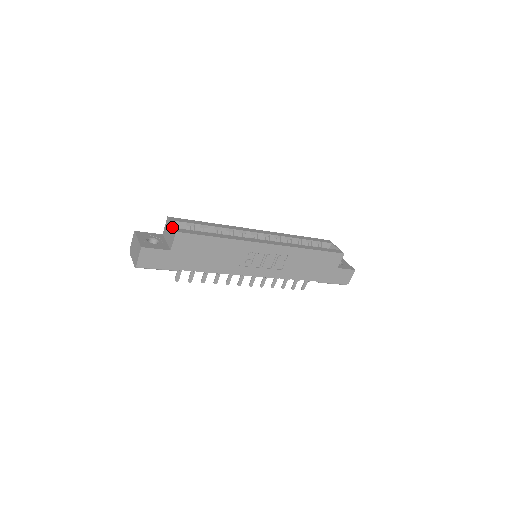
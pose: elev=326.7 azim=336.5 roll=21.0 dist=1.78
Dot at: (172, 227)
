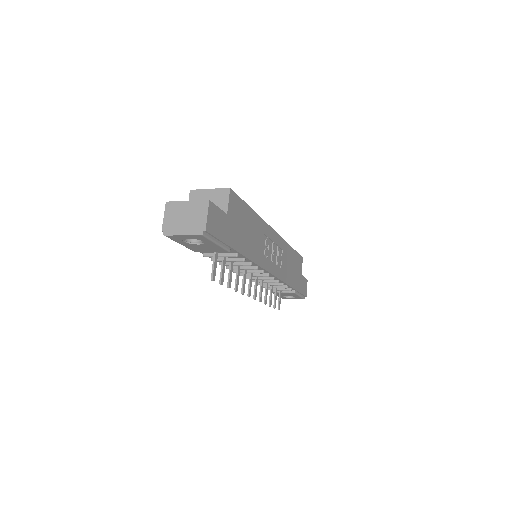
Dot at: (215, 190)
